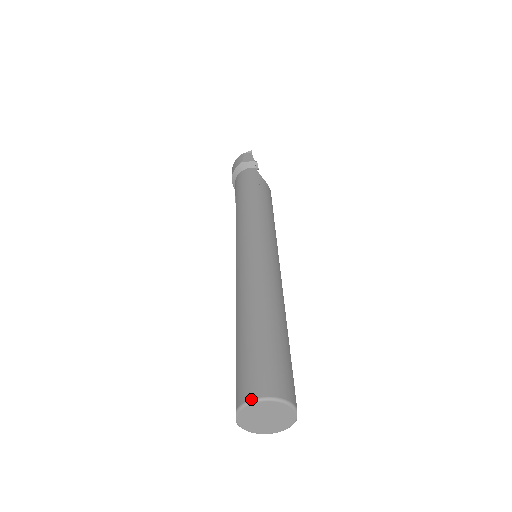
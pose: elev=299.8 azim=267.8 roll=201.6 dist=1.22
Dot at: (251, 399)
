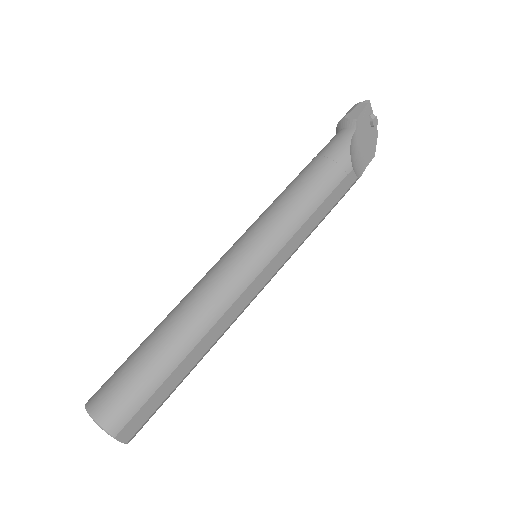
Dot at: (86, 405)
